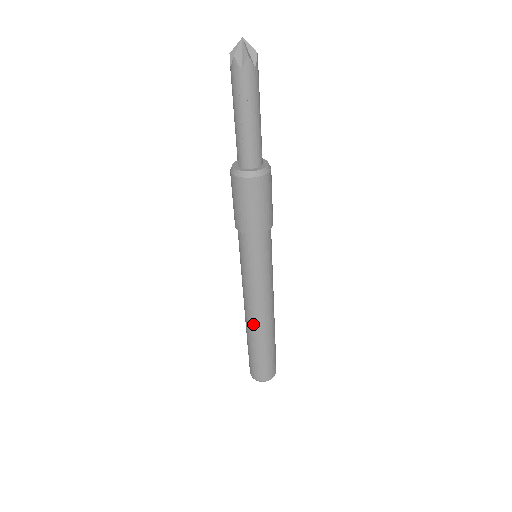
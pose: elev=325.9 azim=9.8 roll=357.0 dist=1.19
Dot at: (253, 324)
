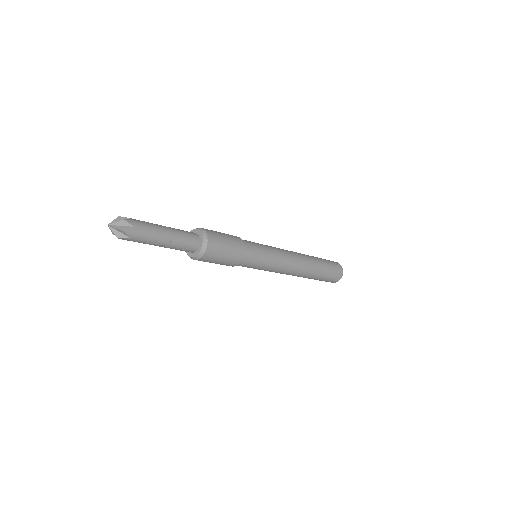
Dot at: (298, 275)
